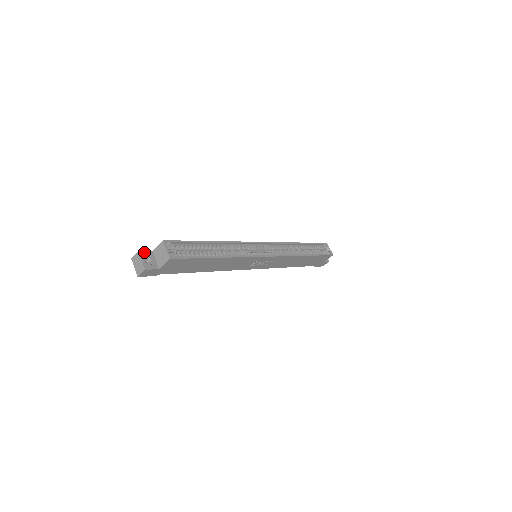
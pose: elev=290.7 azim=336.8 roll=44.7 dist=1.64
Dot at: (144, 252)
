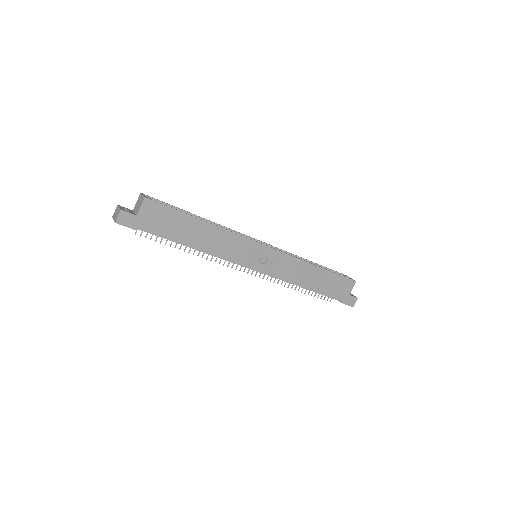
Dot at: (124, 207)
